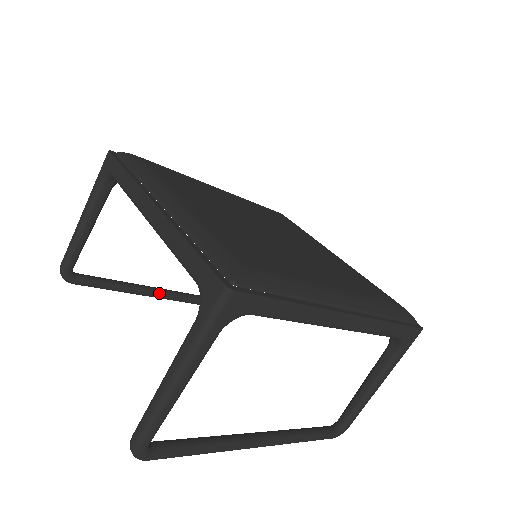
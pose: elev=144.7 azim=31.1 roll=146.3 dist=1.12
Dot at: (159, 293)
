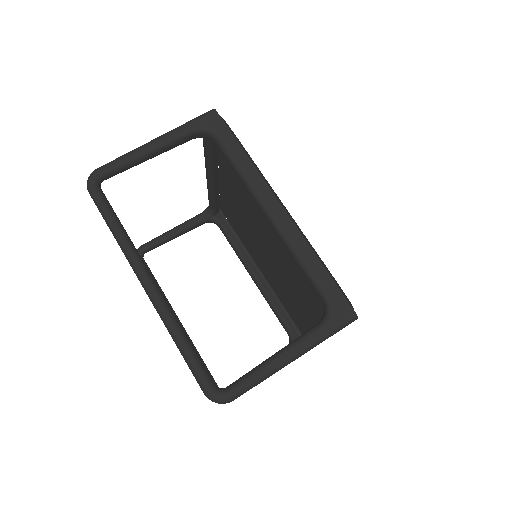
Dot at: occluded
